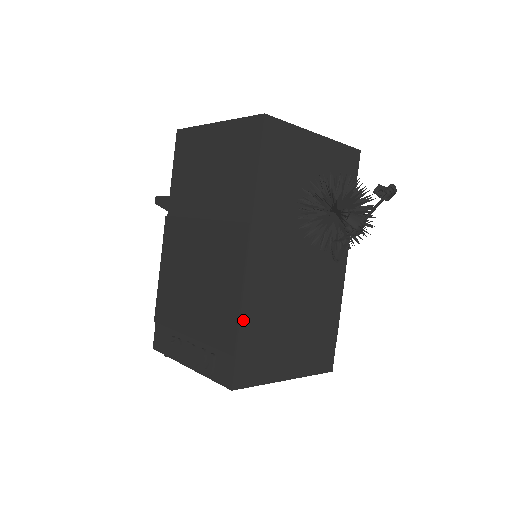
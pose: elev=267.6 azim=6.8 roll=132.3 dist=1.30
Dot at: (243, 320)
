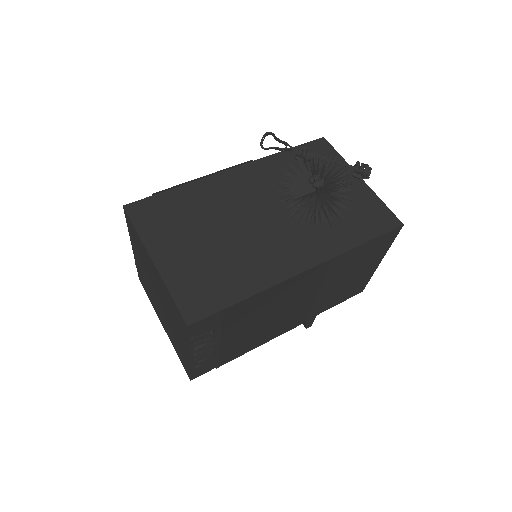
Dot at: (184, 188)
